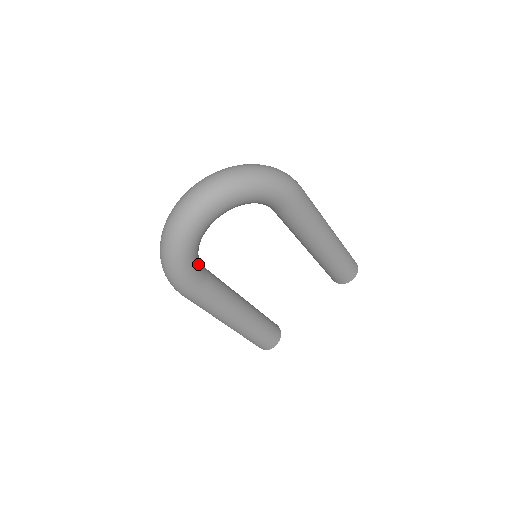
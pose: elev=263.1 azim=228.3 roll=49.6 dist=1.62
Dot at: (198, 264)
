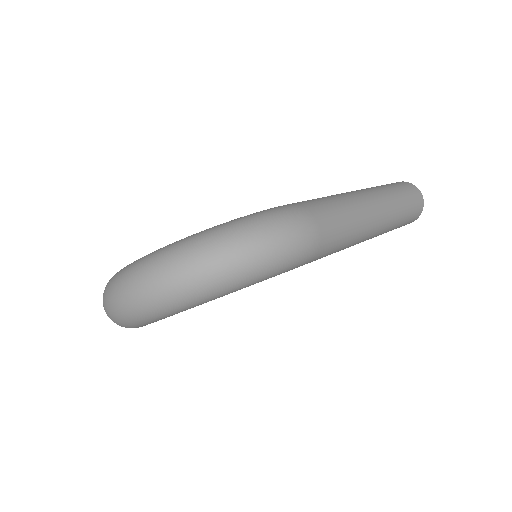
Dot at: occluded
